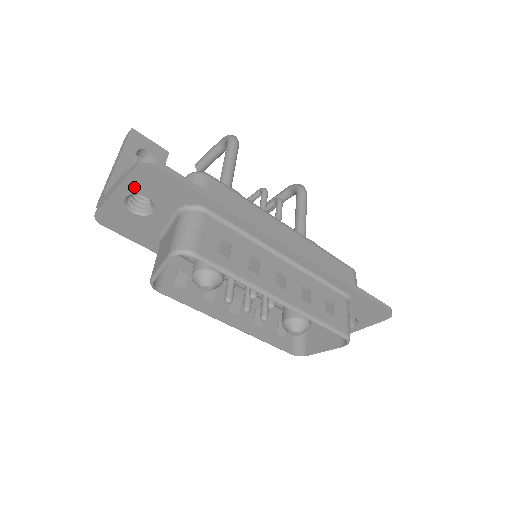
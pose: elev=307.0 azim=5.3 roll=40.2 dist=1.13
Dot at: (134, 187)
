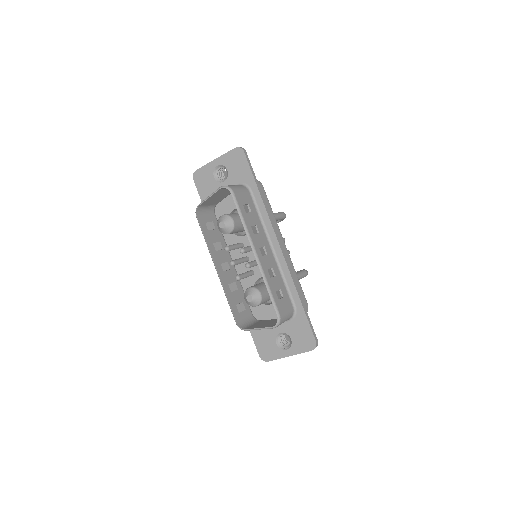
Dot at: (226, 161)
